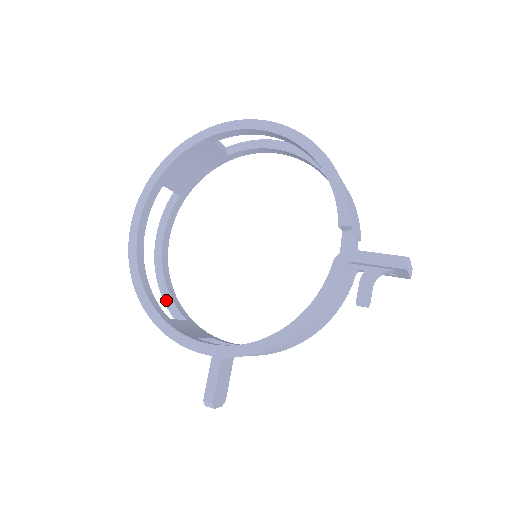
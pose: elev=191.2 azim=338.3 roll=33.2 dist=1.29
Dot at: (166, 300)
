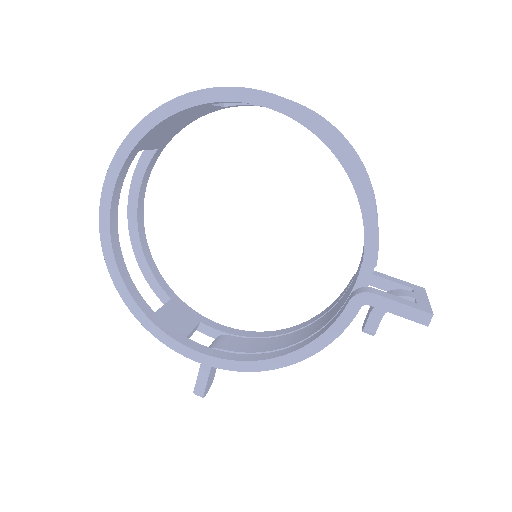
Dot at: (145, 273)
